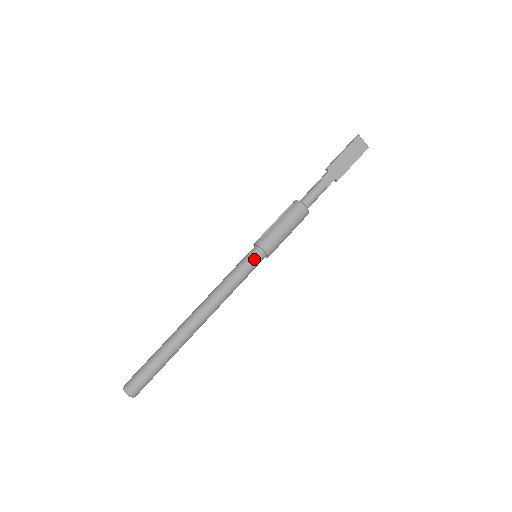
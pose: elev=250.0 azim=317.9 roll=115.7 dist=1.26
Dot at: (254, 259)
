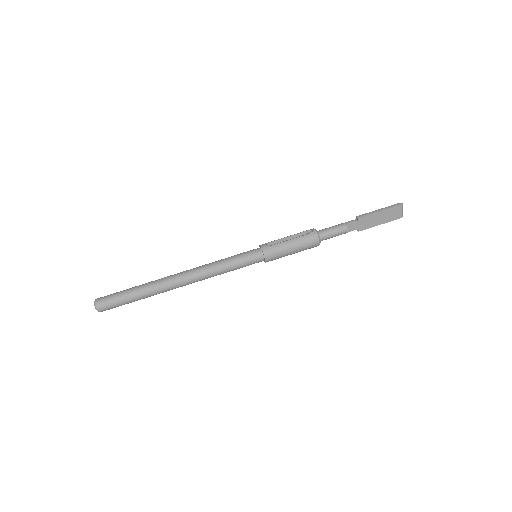
Dot at: (253, 260)
